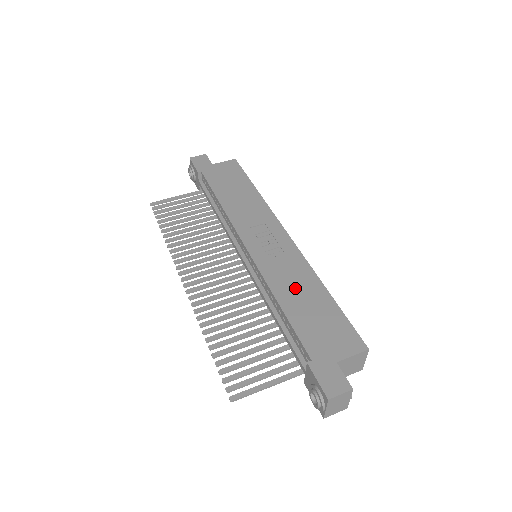
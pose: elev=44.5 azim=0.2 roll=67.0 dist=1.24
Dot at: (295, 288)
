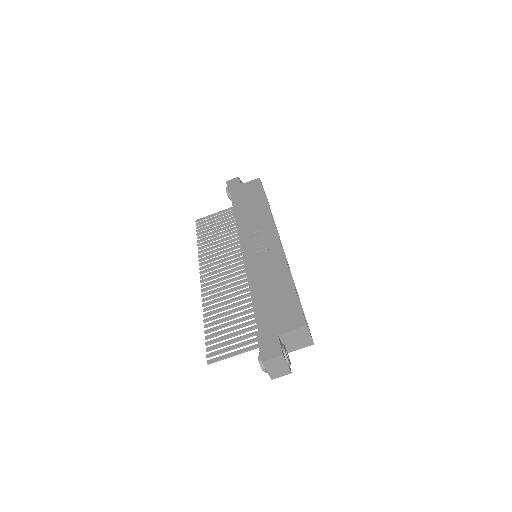
Dot at: (268, 279)
